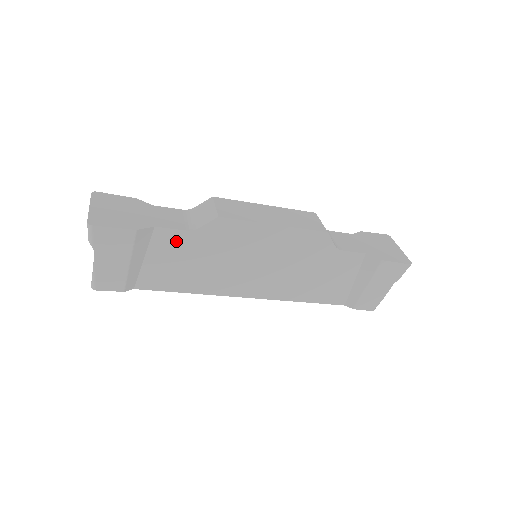
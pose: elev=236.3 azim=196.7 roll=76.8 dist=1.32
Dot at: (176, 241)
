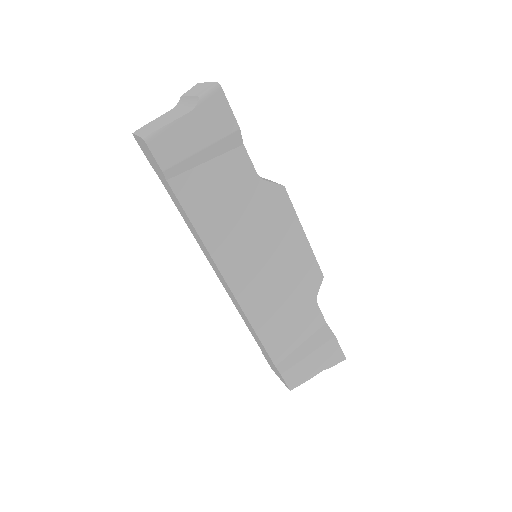
Dot at: (242, 173)
